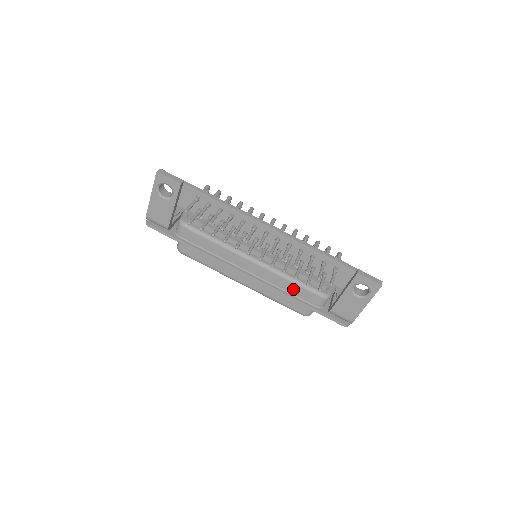
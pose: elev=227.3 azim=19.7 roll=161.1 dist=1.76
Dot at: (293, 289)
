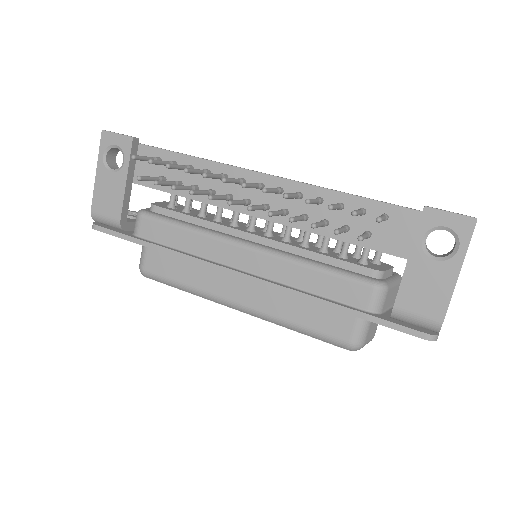
Dot at: (319, 284)
